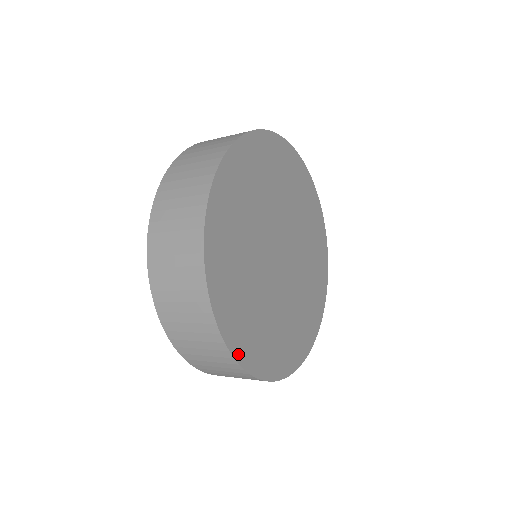
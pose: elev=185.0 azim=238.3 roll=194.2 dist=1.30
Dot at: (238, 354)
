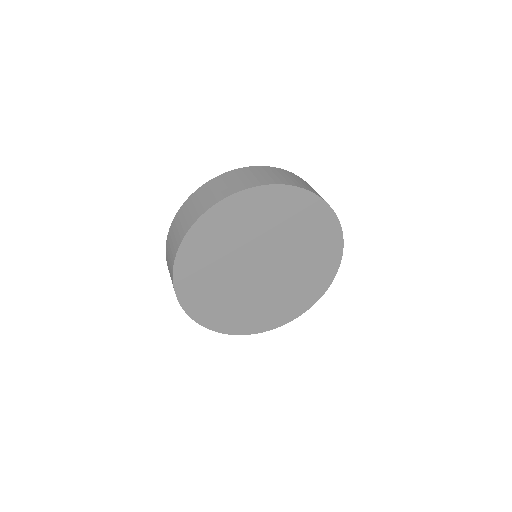
Dot at: (214, 328)
